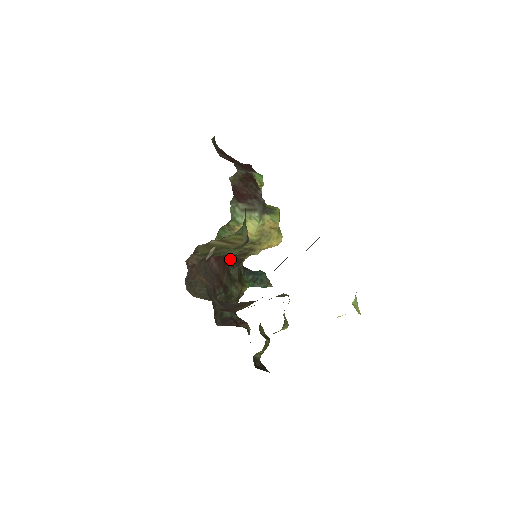
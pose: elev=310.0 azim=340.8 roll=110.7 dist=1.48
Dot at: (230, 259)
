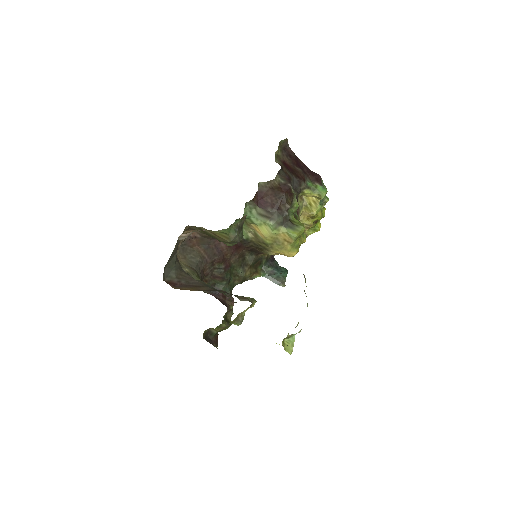
Dot at: (246, 246)
